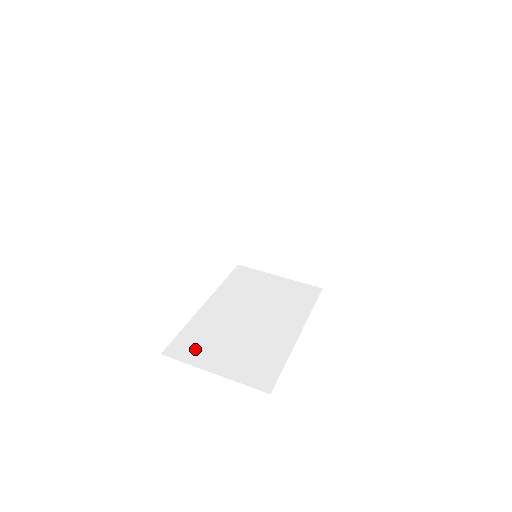
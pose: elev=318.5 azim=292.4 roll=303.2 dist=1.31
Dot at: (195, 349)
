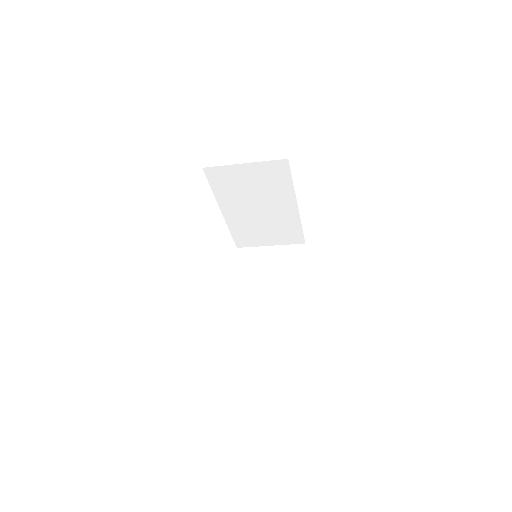
Dot at: occluded
